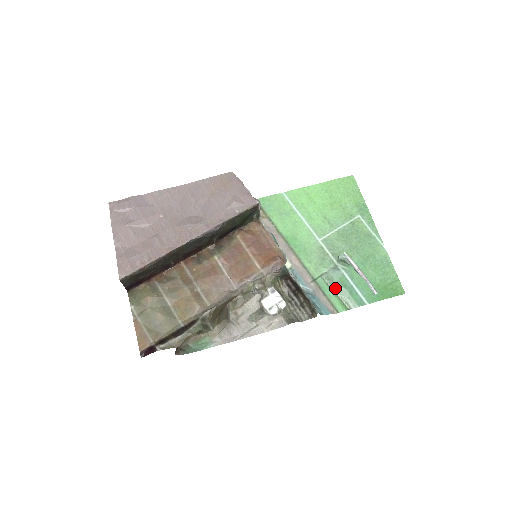
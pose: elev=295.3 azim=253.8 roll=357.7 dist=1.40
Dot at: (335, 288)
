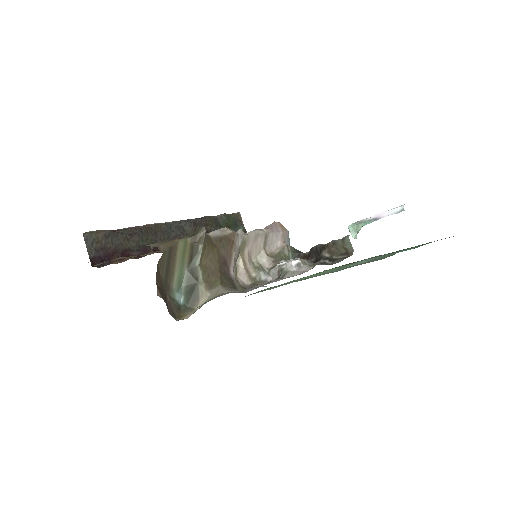
Dot at: (369, 261)
